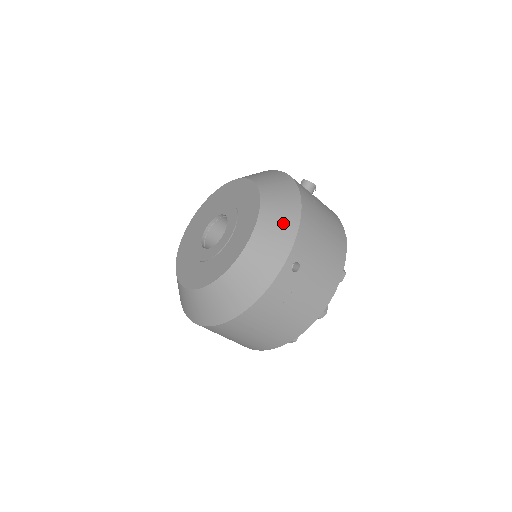
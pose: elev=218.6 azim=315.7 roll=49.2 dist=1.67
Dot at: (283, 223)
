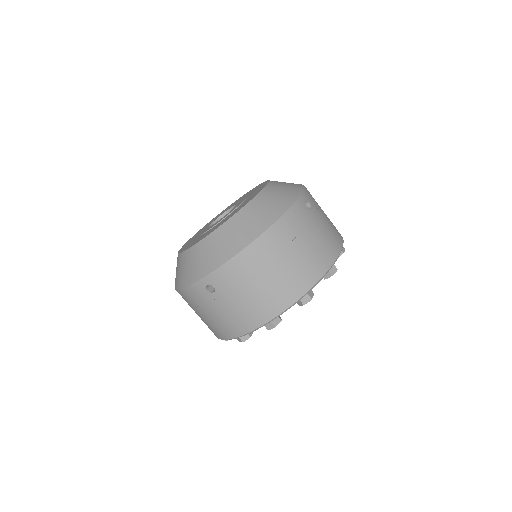
Dot at: (291, 184)
